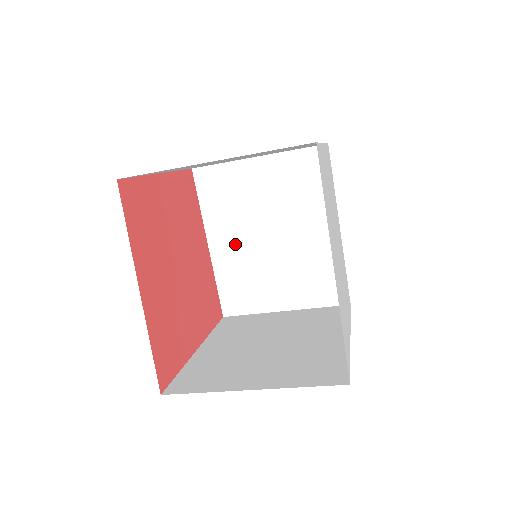
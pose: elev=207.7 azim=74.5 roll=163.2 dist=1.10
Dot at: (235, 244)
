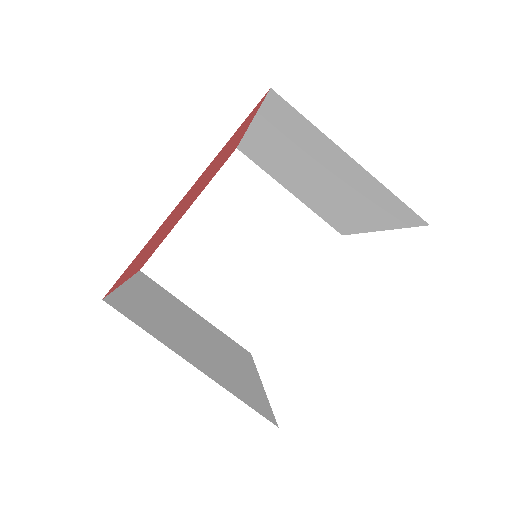
Dot at: (155, 305)
